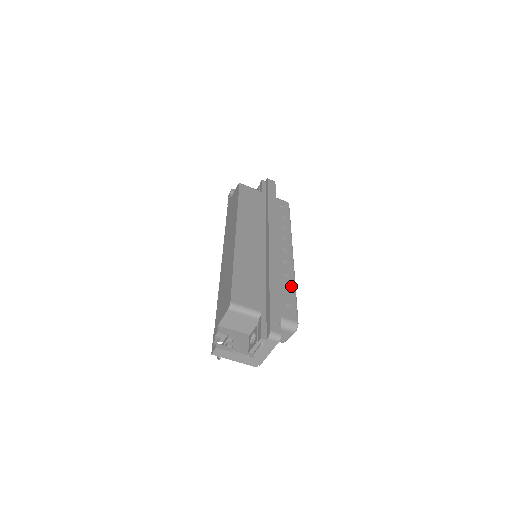
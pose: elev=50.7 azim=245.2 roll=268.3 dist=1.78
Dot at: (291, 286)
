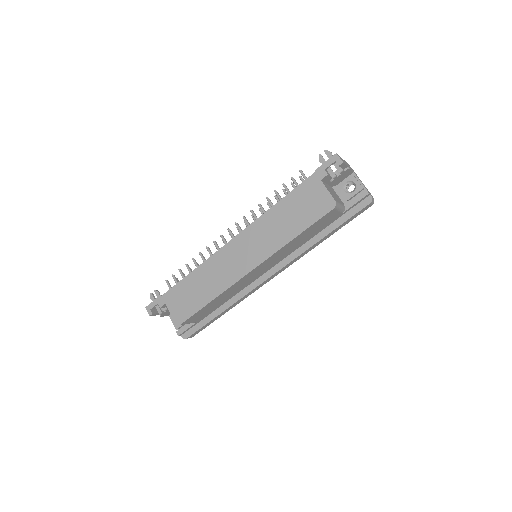
Dot at: occluded
